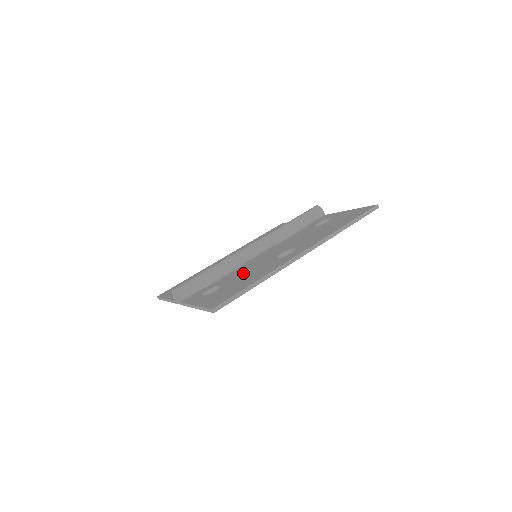
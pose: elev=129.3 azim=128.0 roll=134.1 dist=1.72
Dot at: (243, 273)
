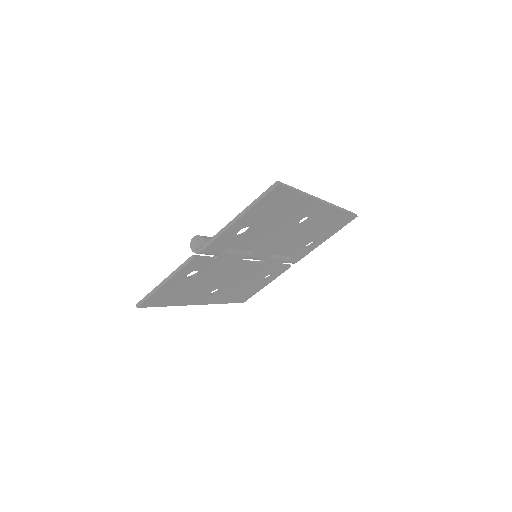
Dot at: occluded
